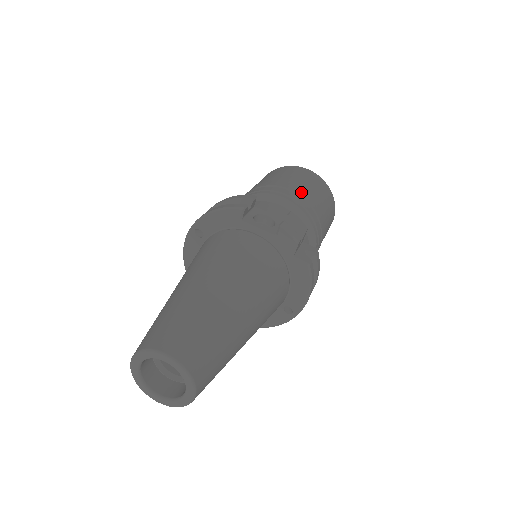
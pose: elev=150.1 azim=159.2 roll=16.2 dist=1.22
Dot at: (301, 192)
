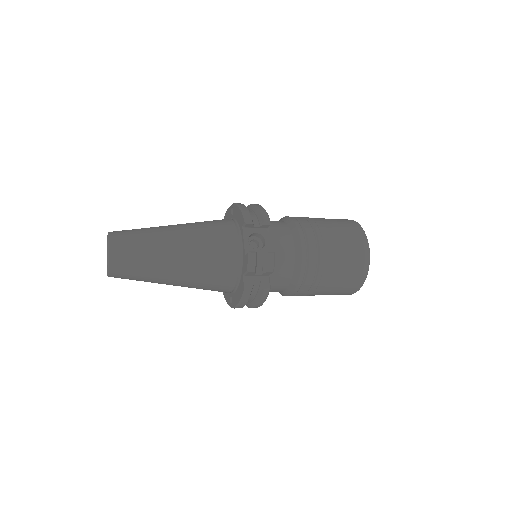
Dot at: (325, 251)
